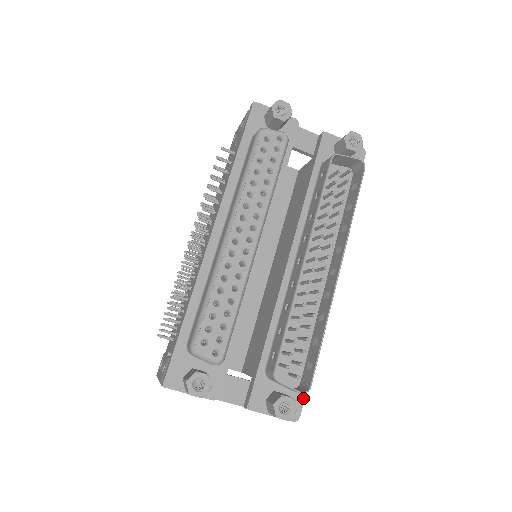
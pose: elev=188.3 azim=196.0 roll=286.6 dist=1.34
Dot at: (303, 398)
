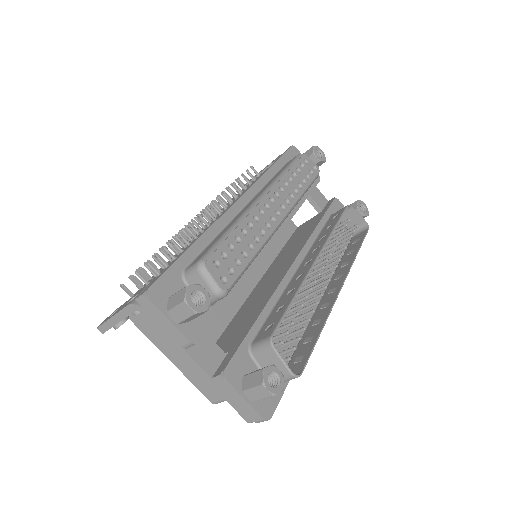
Dot at: (279, 398)
